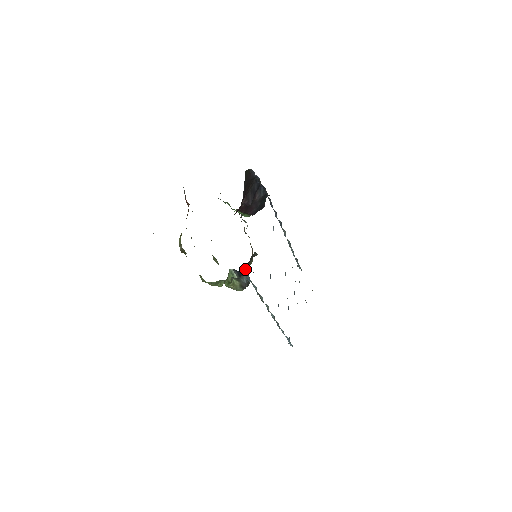
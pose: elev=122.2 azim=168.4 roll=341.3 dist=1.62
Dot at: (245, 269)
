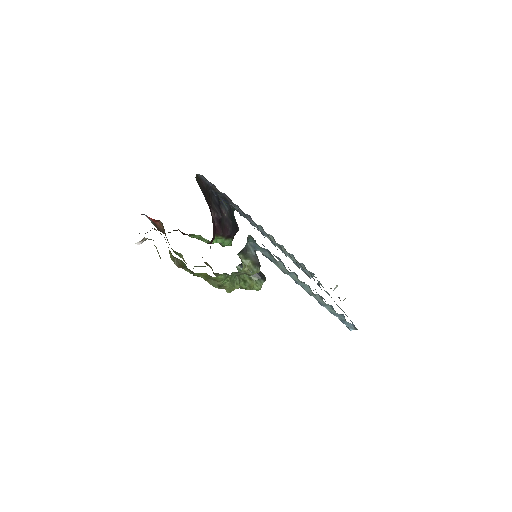
Dot at: occluded
